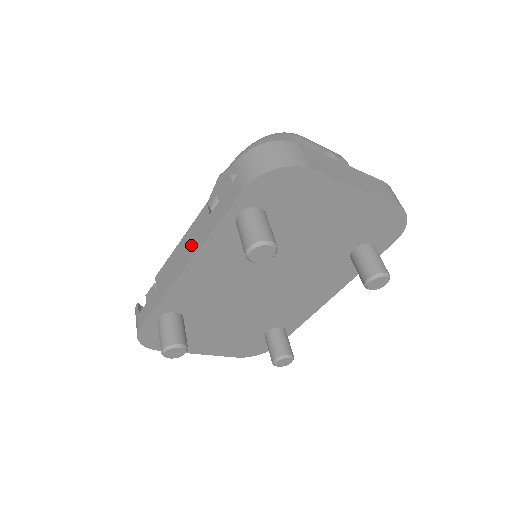
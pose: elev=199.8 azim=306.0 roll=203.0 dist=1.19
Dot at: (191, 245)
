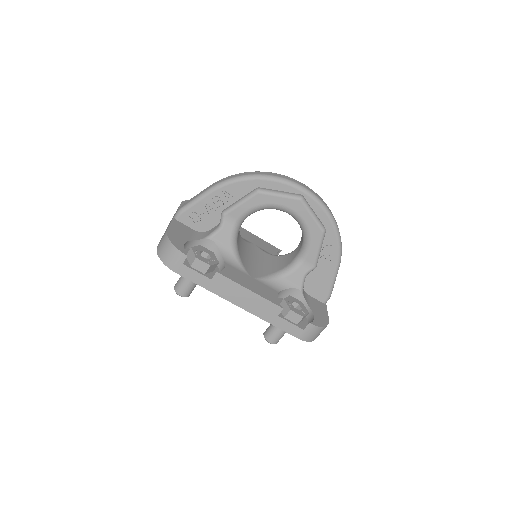
Dot at: (255, 307)
